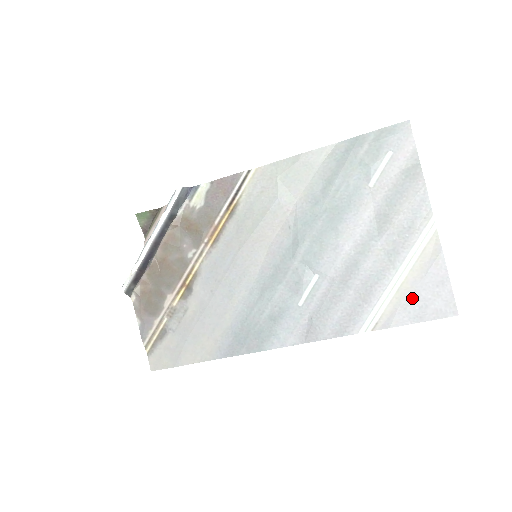
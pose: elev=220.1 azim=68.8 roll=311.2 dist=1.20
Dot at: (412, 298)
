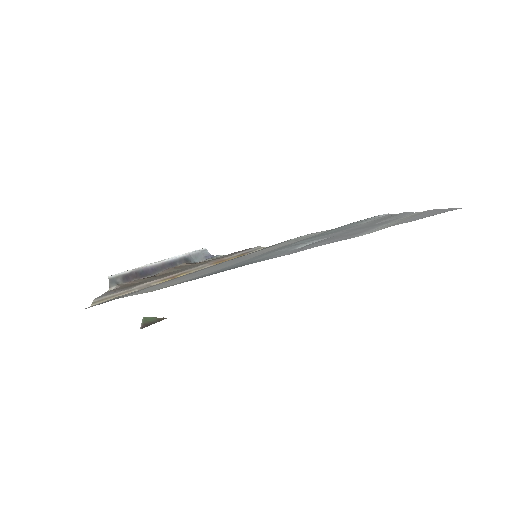
Dot at: (411, 219)
